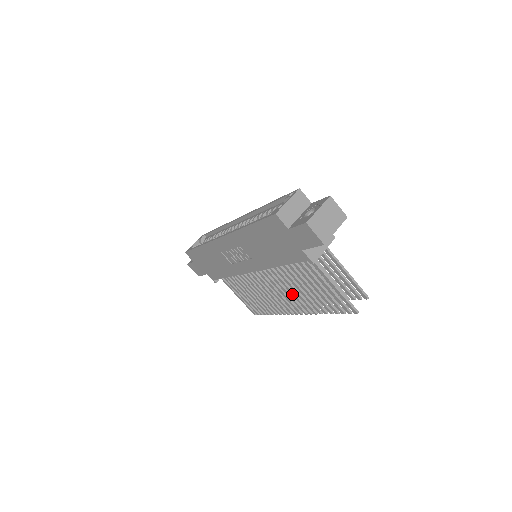
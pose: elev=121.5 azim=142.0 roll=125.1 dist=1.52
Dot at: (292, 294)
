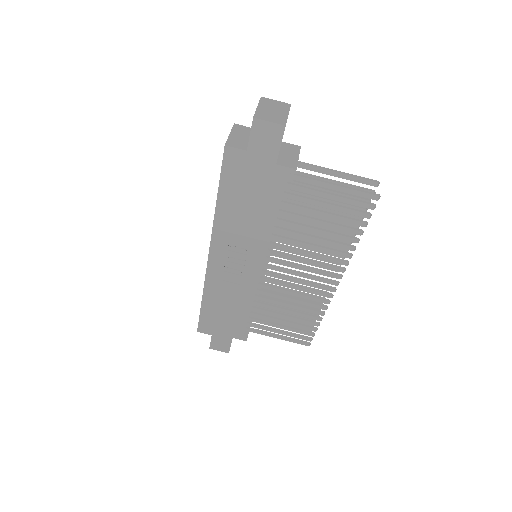
Dot at: (314, 257)
